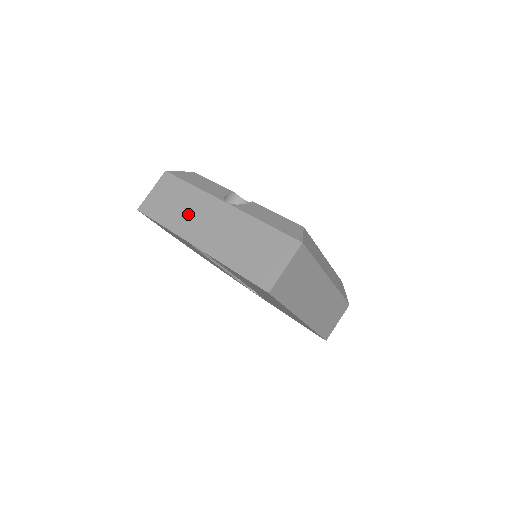
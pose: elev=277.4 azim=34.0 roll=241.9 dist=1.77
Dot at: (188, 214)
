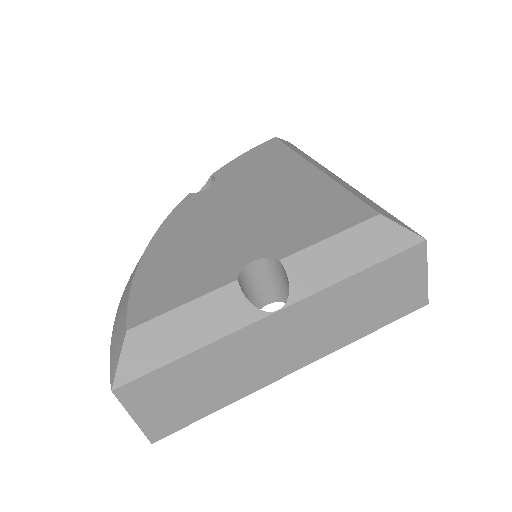
Dot at: (240, 370)
